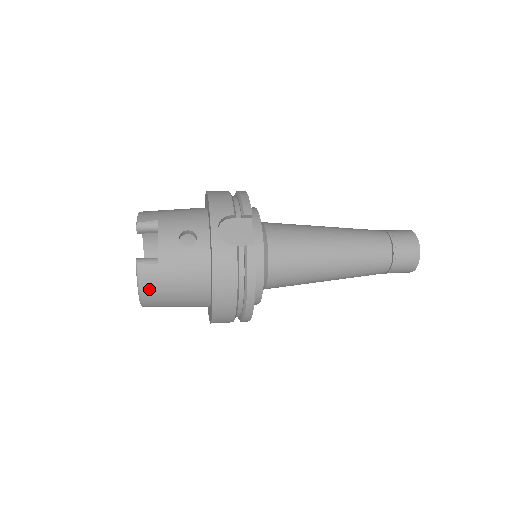
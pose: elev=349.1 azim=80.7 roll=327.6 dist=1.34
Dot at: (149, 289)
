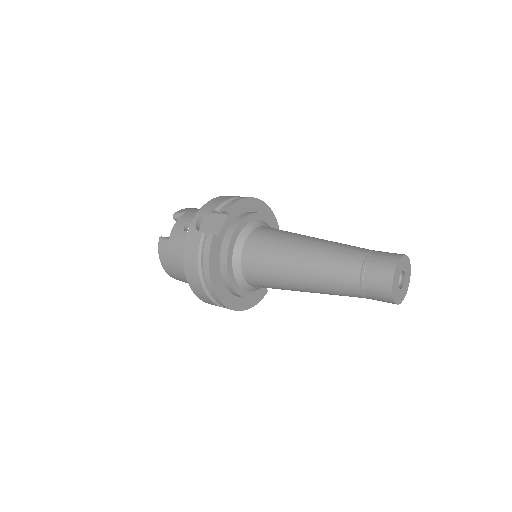
Dot at: (164, 260)
